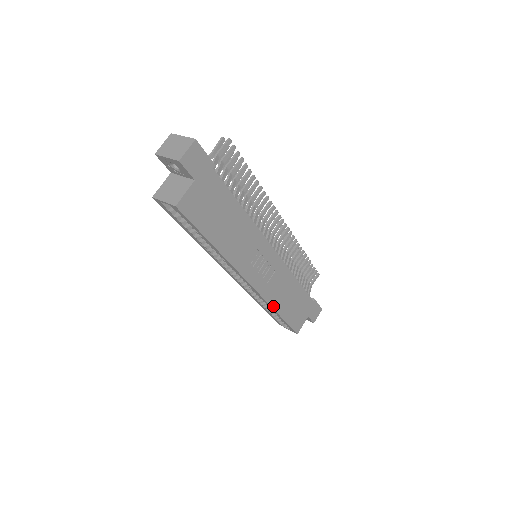
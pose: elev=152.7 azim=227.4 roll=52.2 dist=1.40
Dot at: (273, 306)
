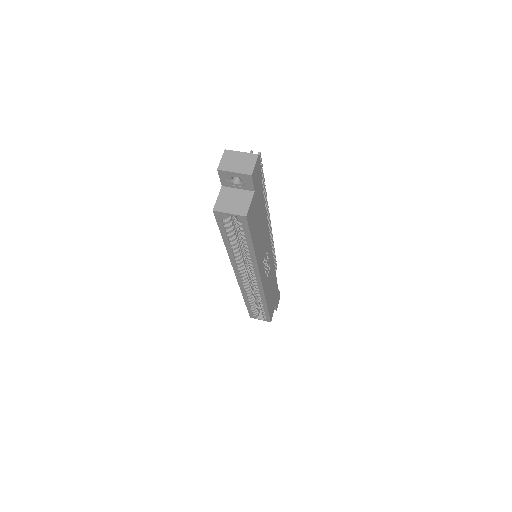
Dot at: (266, 299)
